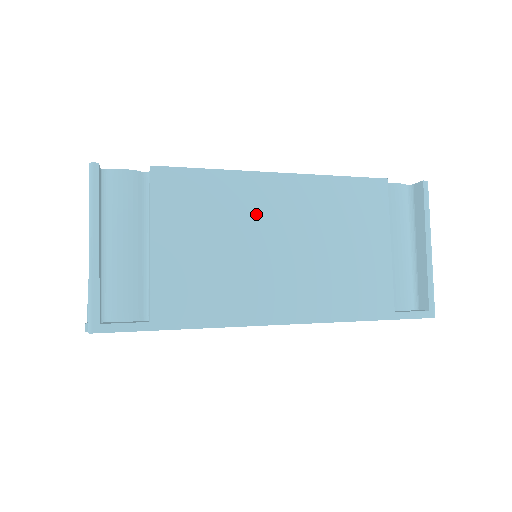
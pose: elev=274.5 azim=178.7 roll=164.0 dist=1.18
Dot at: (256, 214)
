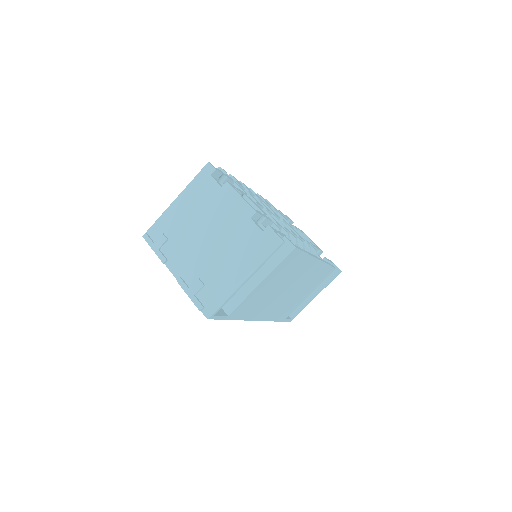
Dot at: (297, 276)
